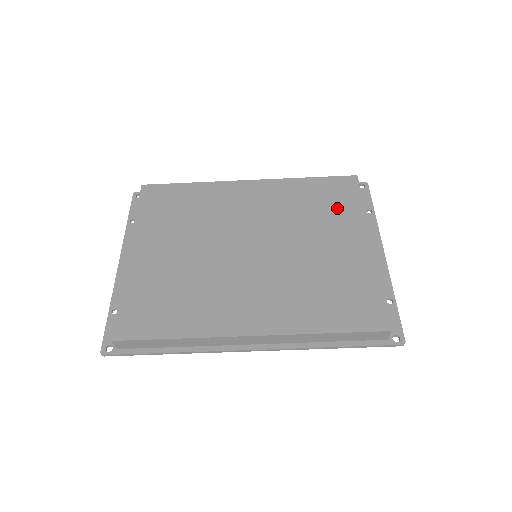
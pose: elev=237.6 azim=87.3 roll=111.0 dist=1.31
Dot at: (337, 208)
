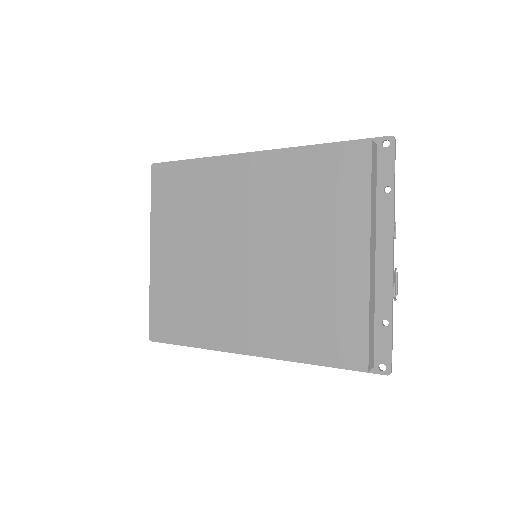
Dot at: (338, 200)
